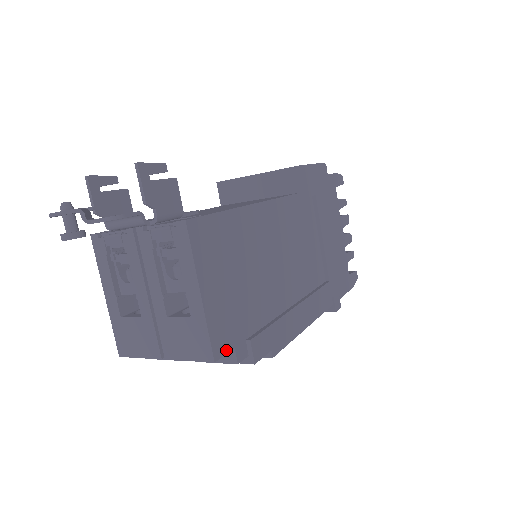
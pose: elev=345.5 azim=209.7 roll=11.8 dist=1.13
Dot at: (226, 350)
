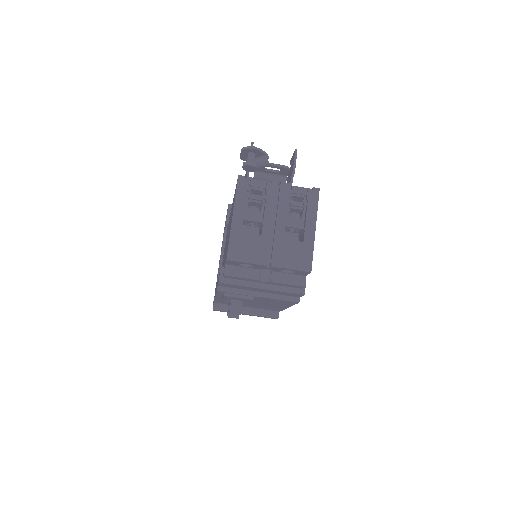
Dot at: occluded
